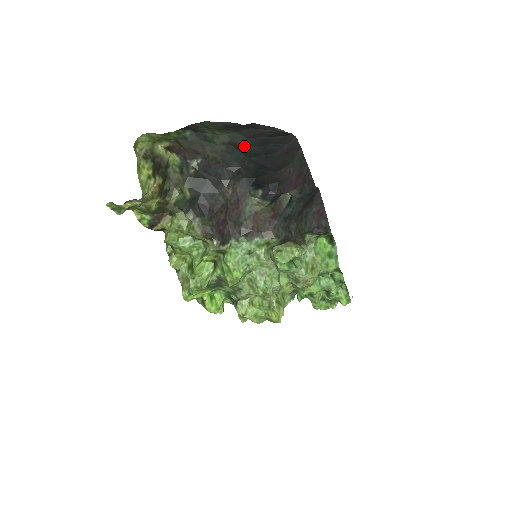
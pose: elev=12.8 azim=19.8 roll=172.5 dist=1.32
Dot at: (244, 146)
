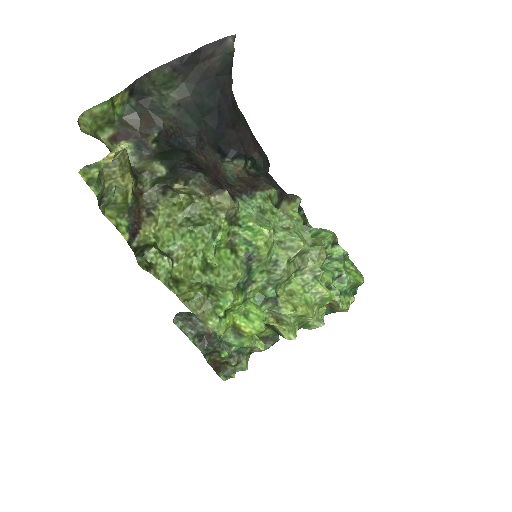
Dot at: (195, 100)
